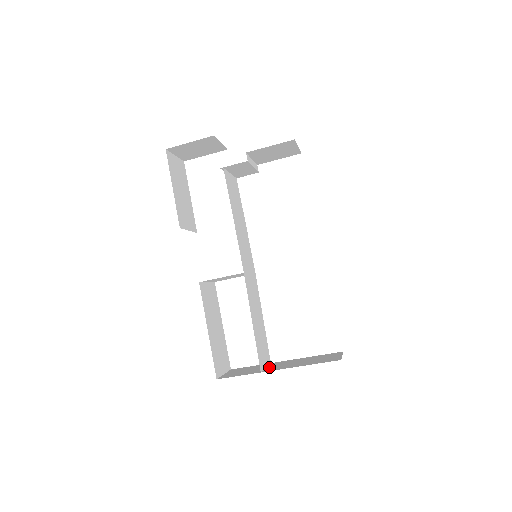
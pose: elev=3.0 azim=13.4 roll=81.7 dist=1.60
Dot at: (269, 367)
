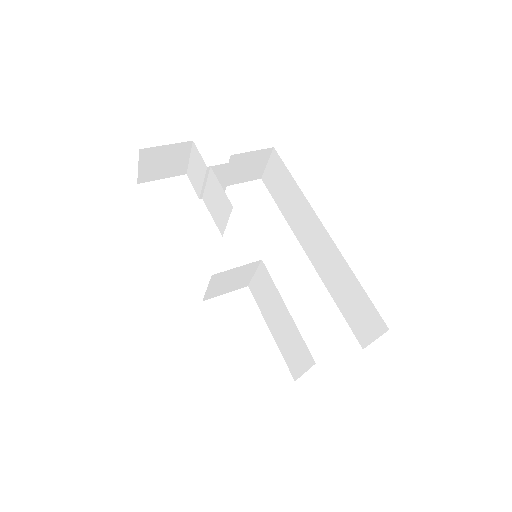
Dot at: occluded
